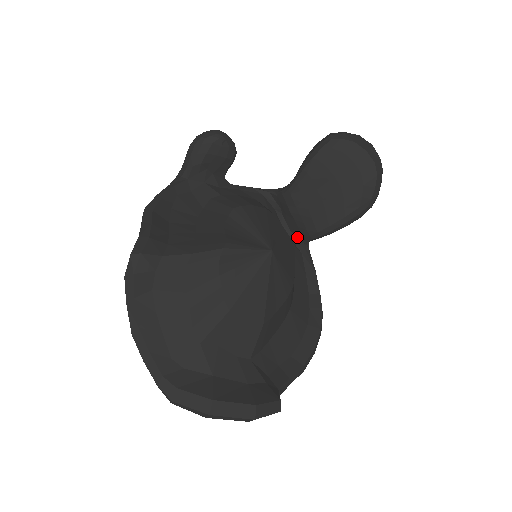
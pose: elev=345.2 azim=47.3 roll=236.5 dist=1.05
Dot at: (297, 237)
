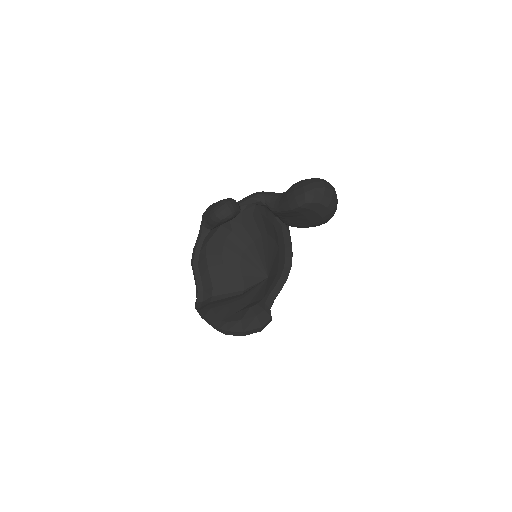
Dot at: occluded
